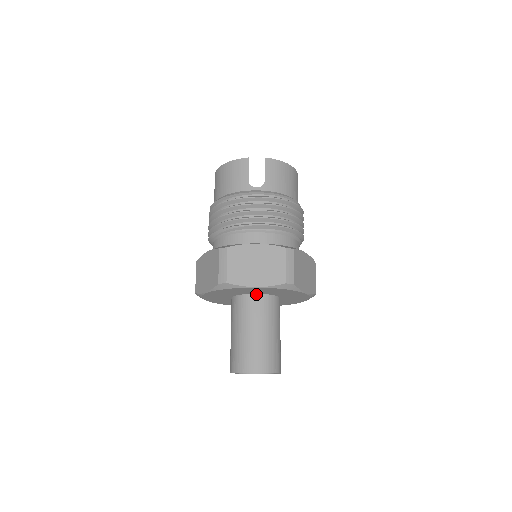
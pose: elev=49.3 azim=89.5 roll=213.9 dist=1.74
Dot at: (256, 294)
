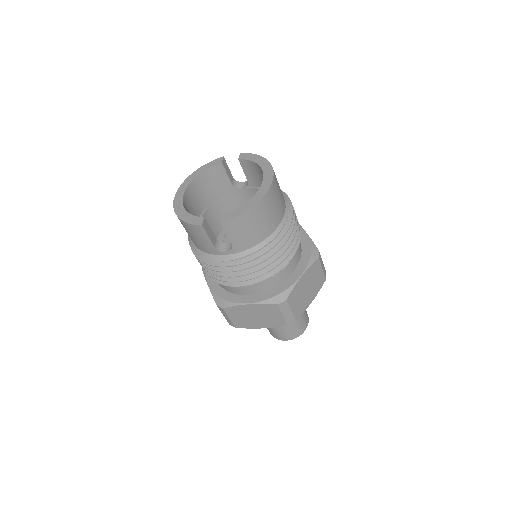
Dot at: occluded
